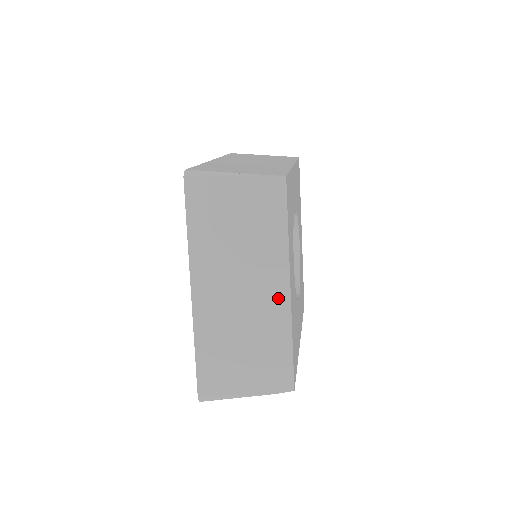
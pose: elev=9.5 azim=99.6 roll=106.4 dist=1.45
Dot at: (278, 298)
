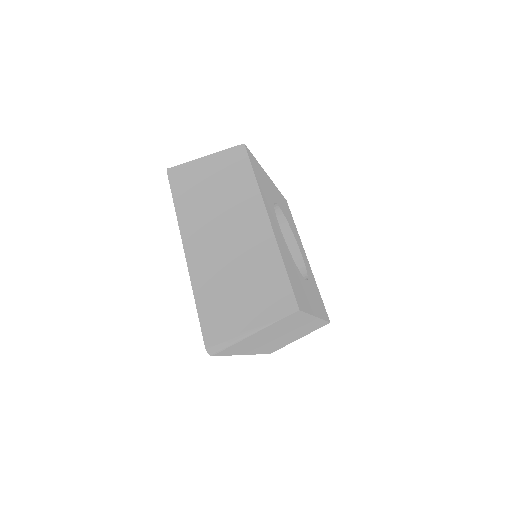
Dot at: (261, 231)
